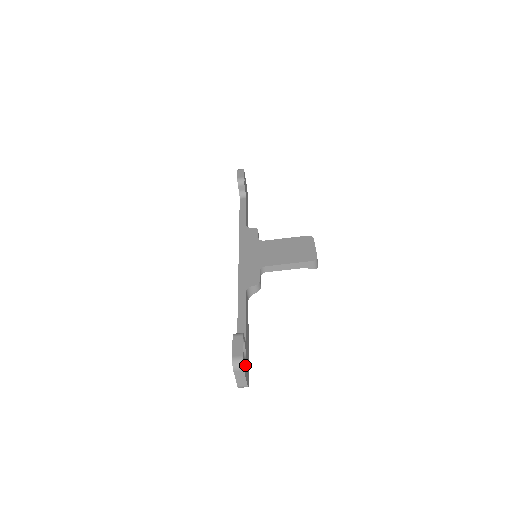
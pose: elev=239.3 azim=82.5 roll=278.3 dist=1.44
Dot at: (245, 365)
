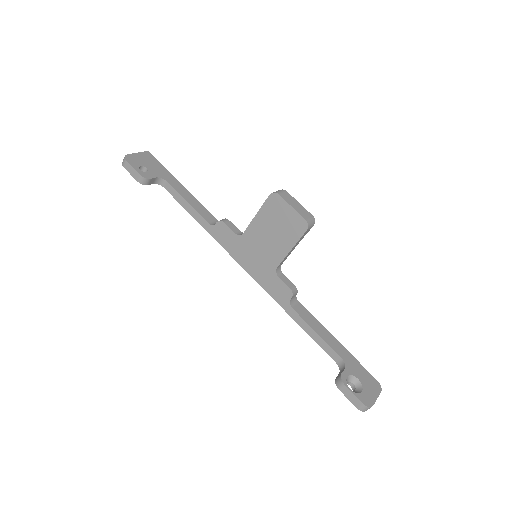
Dot at: (367, 391)
